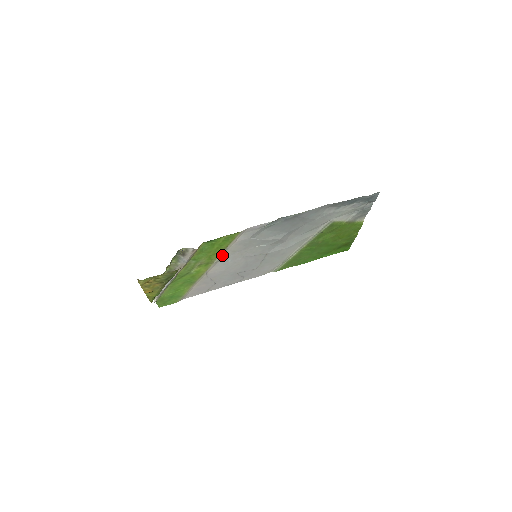
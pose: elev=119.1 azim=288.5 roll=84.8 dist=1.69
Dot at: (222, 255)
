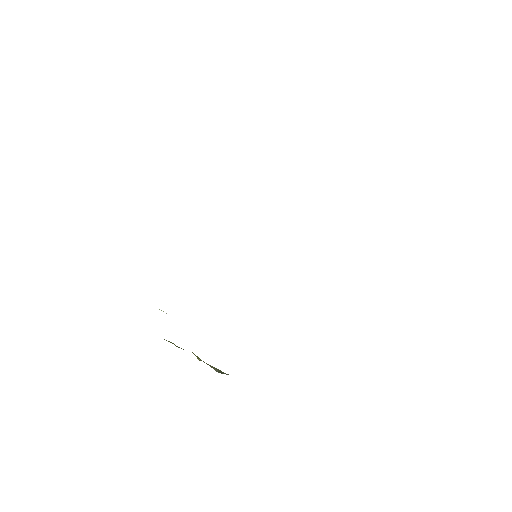
Dot at: occluded
